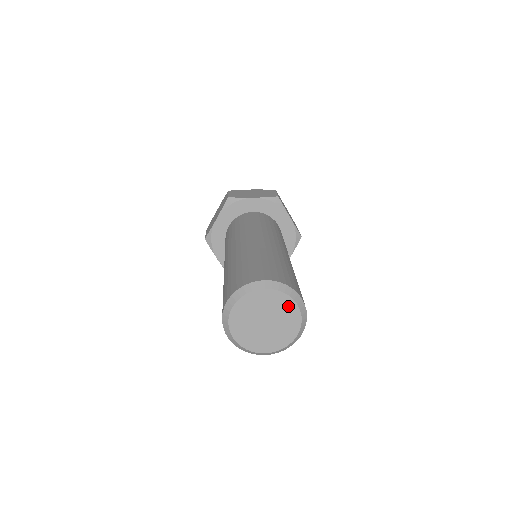
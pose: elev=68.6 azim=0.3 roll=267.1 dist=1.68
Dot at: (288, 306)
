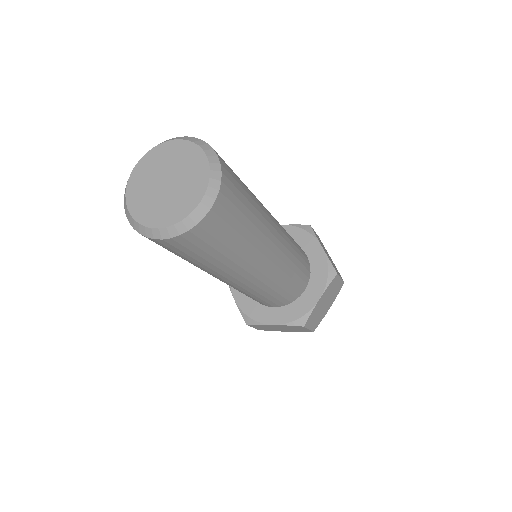
Dot at: (196, 159)
